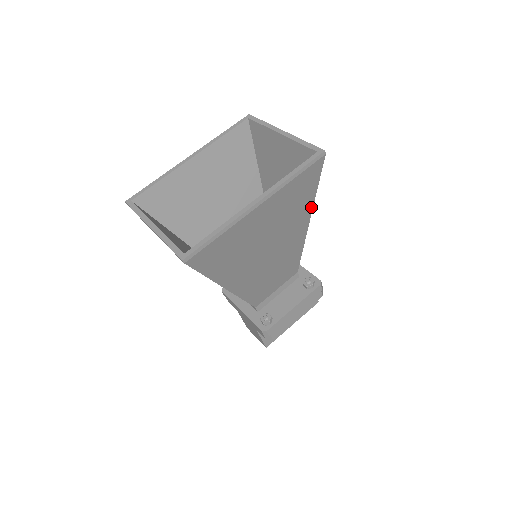
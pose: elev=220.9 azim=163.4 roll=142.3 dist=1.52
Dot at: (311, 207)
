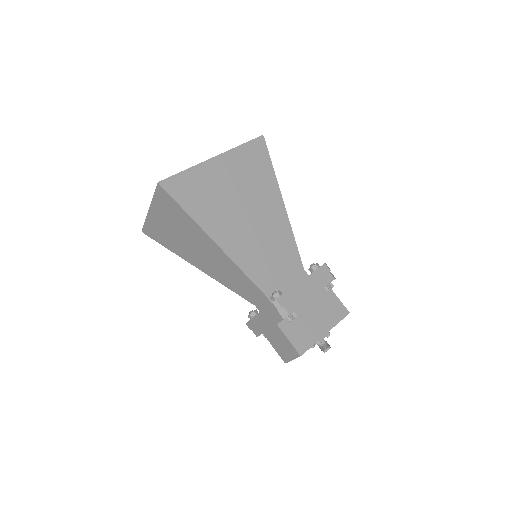
Dot at: (277, 186)
